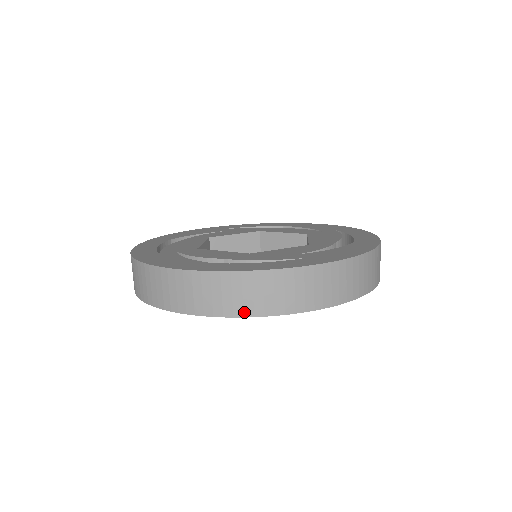
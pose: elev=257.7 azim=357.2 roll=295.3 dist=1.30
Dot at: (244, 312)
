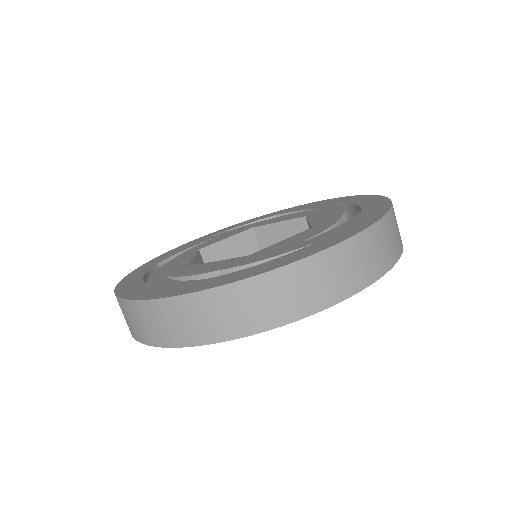
Dot at: (260, 326)
